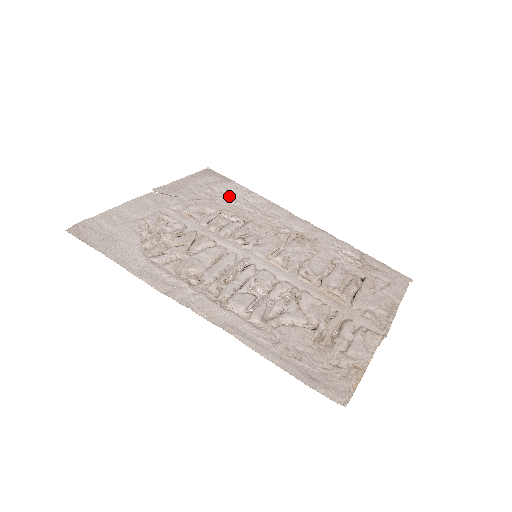
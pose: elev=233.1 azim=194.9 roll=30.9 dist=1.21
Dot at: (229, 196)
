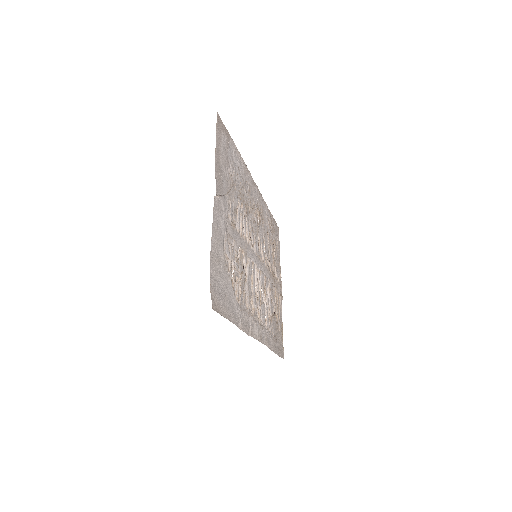
Dot at: (236, 171)
